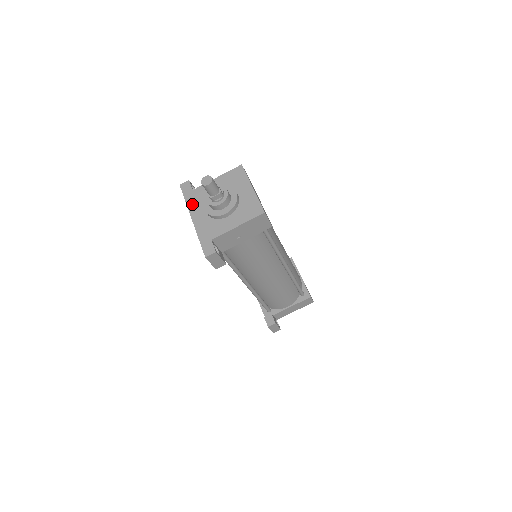
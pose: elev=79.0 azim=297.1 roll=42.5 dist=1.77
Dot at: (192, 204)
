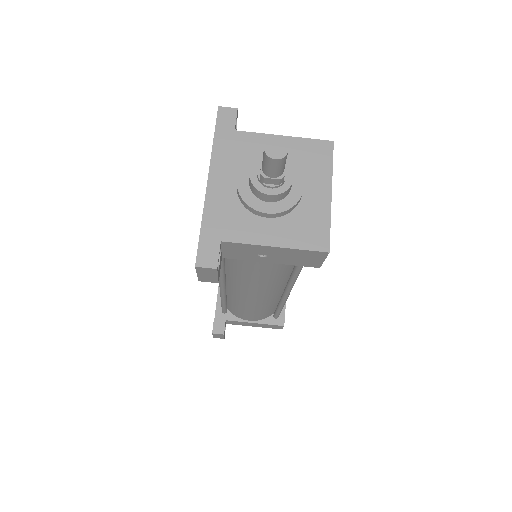
Dot at: (221, 155)
